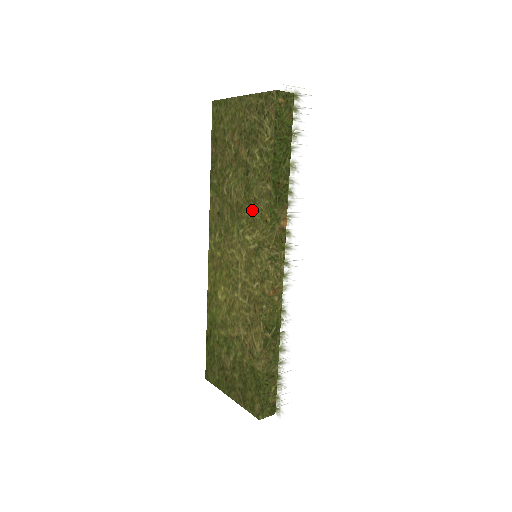
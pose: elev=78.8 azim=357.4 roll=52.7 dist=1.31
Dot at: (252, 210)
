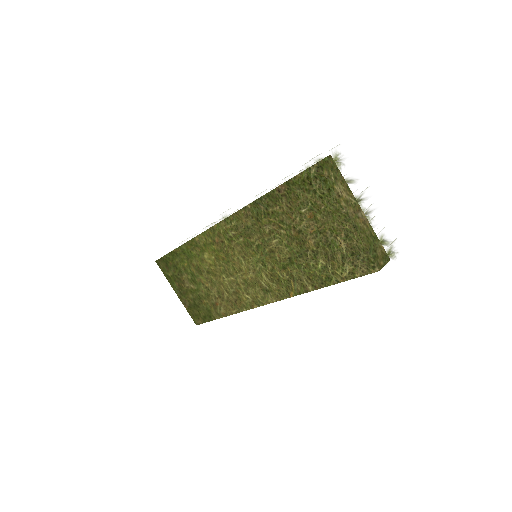
Dot at: (282, 274)
